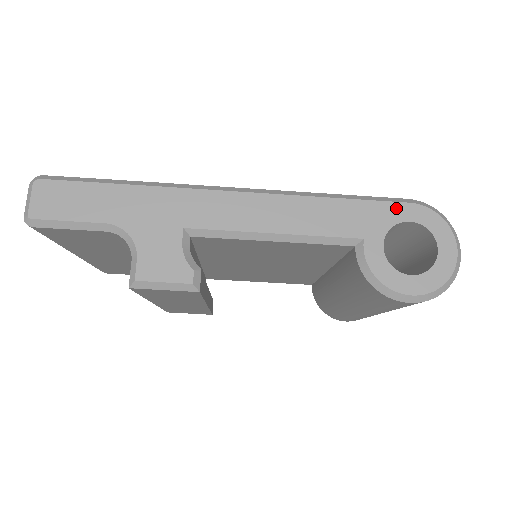
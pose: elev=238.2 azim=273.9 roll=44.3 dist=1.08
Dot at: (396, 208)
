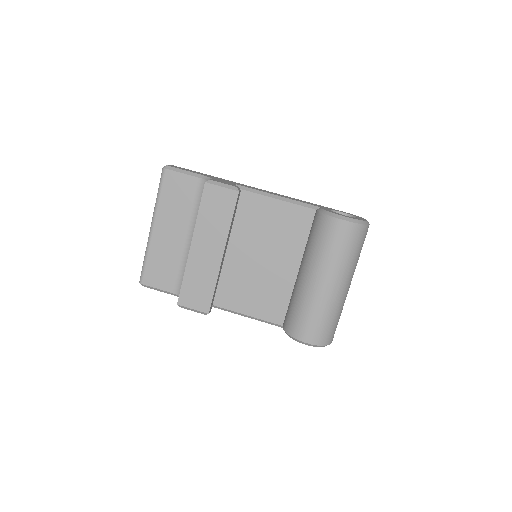
Dot at: (336, 210)
